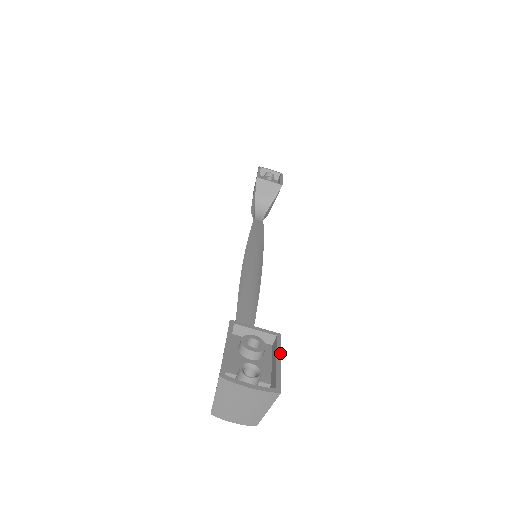
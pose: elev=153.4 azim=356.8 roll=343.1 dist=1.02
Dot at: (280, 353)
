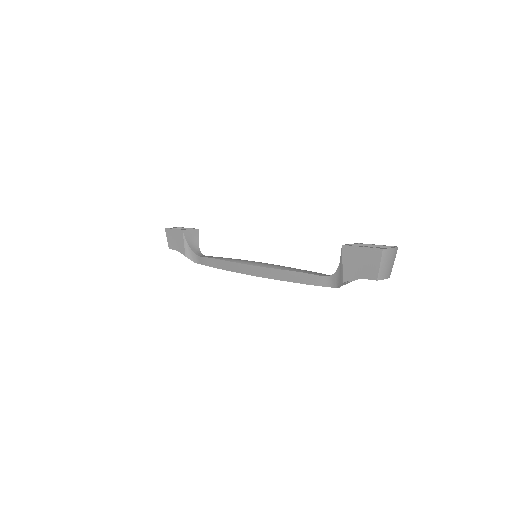
Dot at: (372, 244)
